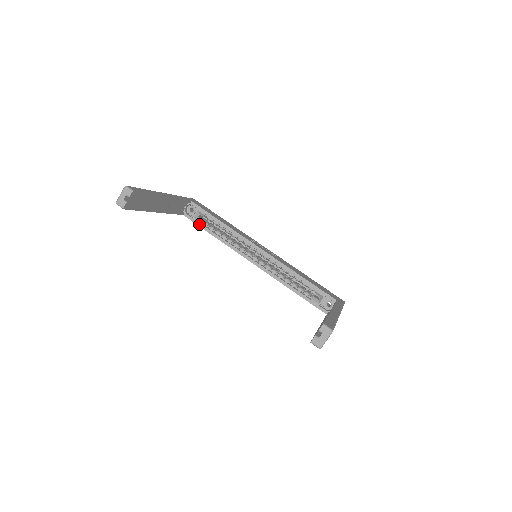
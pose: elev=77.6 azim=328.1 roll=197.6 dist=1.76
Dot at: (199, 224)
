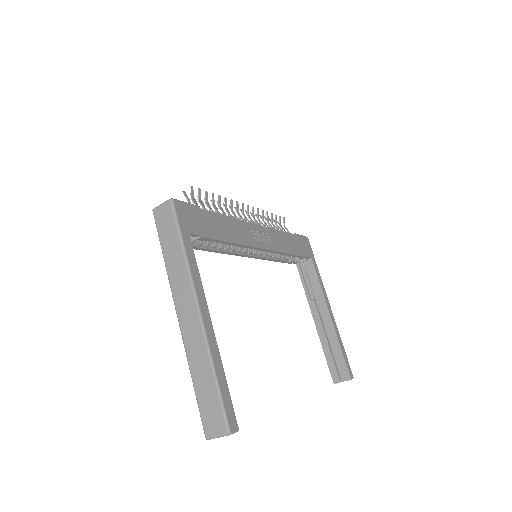
Dot at: occluded
